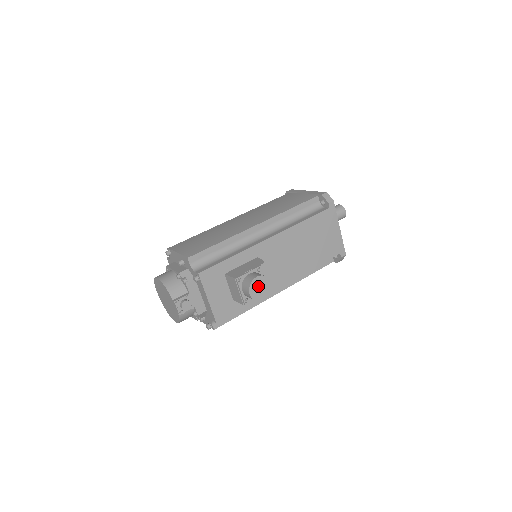
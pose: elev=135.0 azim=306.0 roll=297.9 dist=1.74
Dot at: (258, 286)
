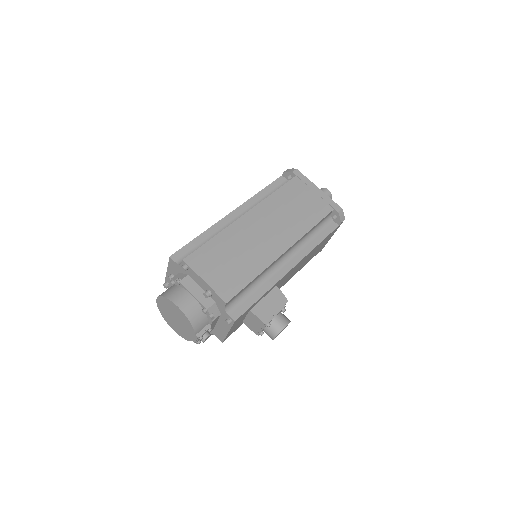
Dot at: occluded
